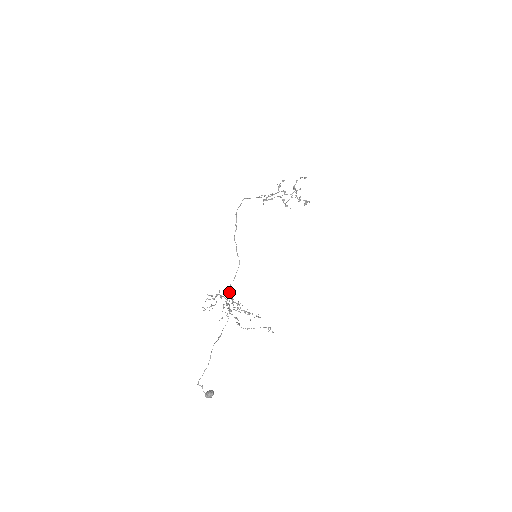
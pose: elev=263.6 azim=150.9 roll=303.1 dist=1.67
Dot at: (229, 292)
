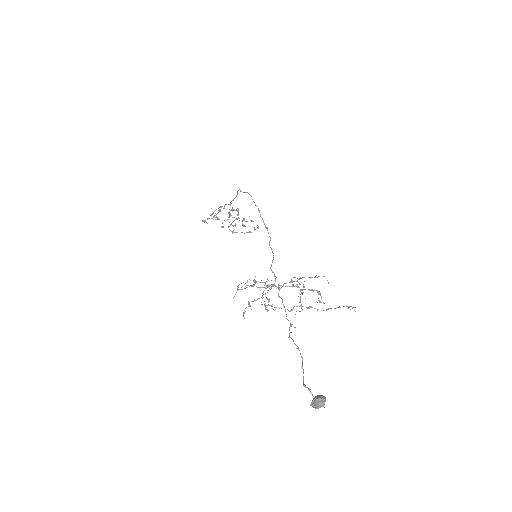
Dot at: occluded
